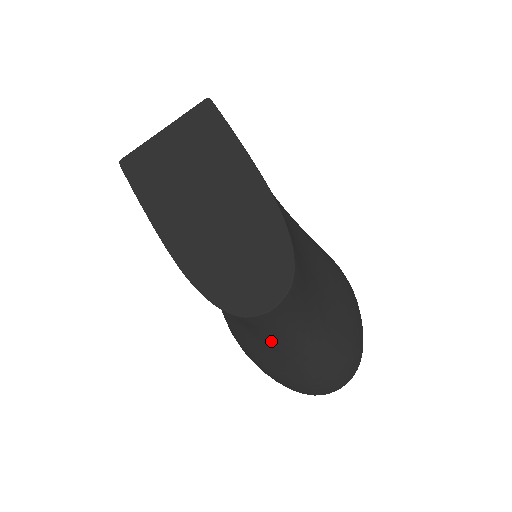
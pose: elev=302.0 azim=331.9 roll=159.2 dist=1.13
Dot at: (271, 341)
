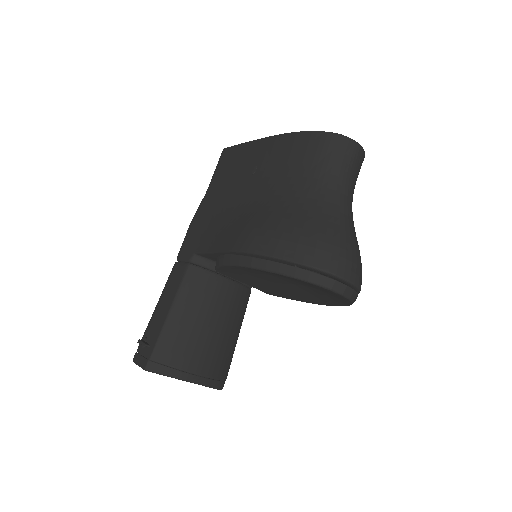
Dot at: (323, 191)
